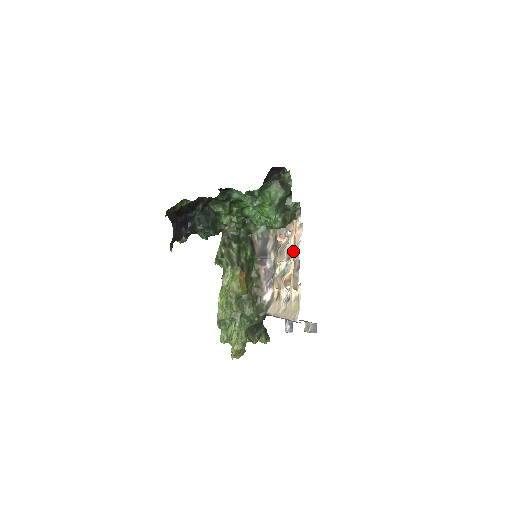
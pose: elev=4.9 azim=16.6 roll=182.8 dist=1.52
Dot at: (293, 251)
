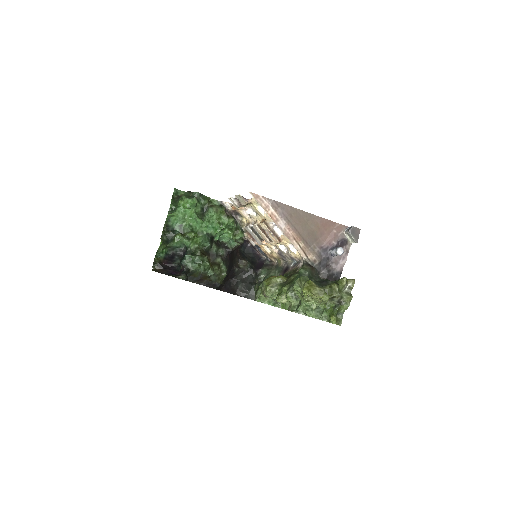
Dot at: (254, 219)
